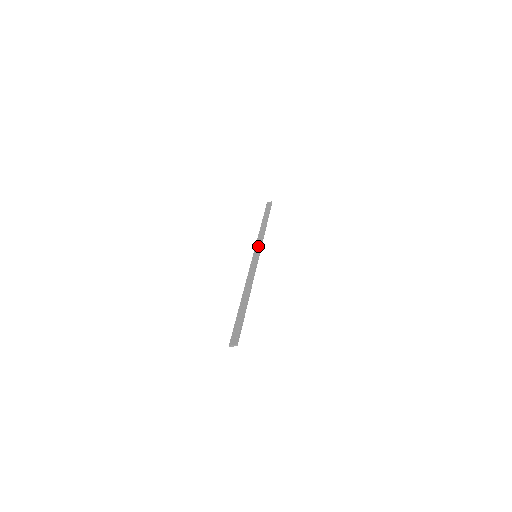
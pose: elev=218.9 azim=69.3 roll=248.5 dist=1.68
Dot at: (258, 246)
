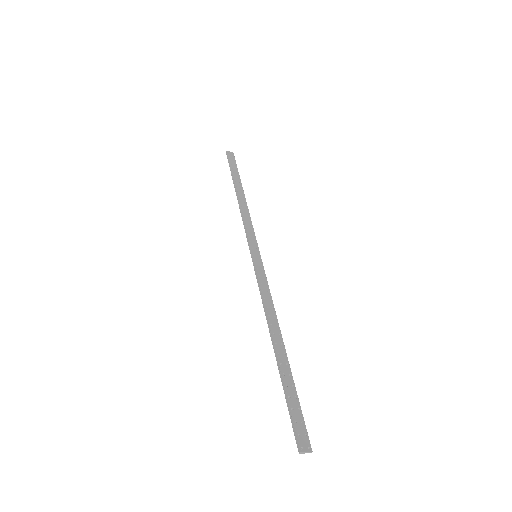
Dot at: (252, 237)
